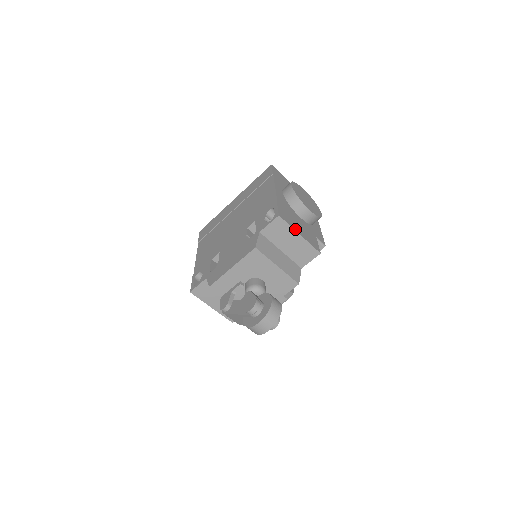
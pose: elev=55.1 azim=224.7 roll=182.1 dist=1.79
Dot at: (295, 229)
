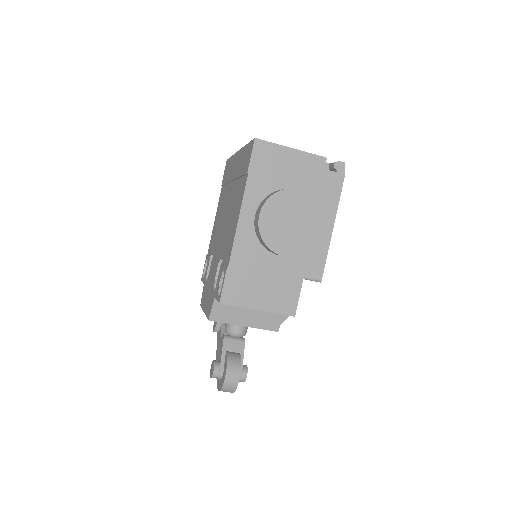
Dot at: (249, 305)
